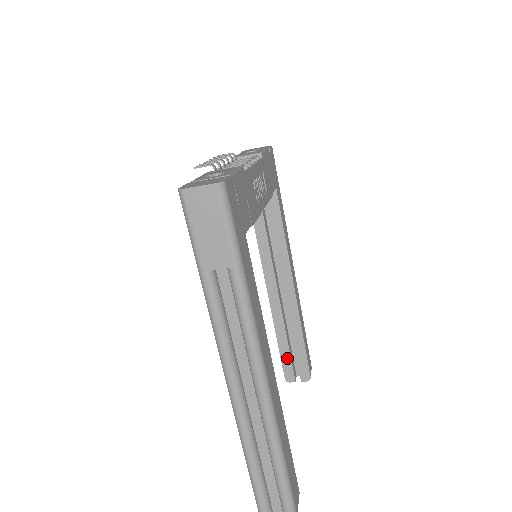
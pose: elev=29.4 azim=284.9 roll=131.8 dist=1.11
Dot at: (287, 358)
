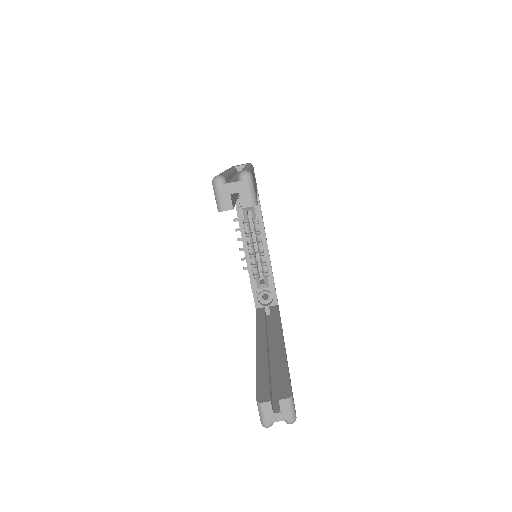
Dot at: (264, 382)
